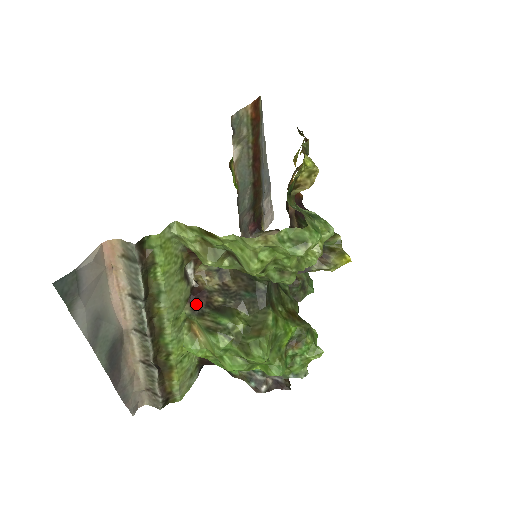
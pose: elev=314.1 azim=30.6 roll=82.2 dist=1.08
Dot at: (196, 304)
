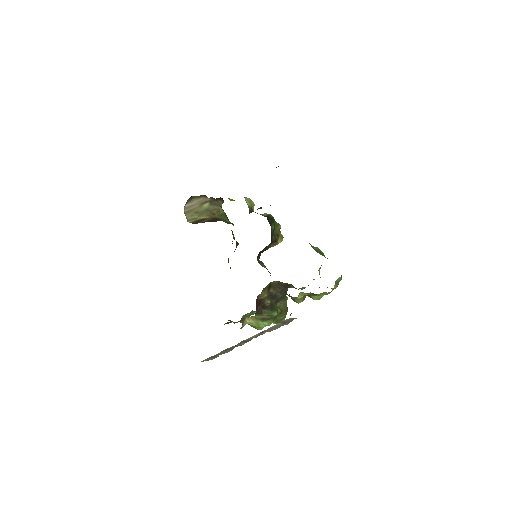
Dot at: (258, 309)
